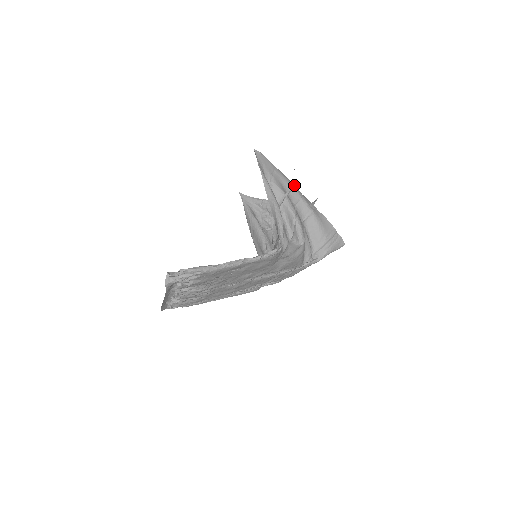
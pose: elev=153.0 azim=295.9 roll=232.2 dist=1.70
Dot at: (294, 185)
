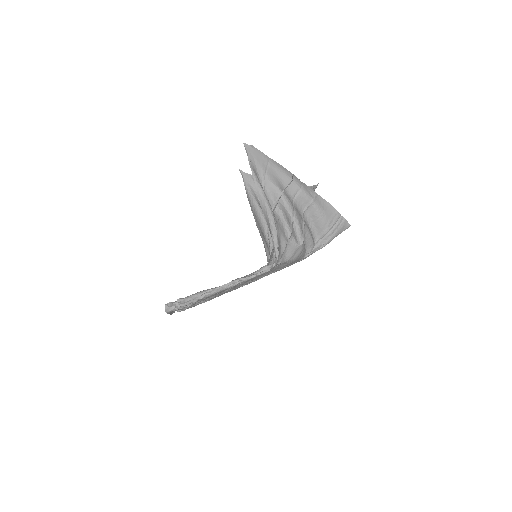
Dot at: occluded
